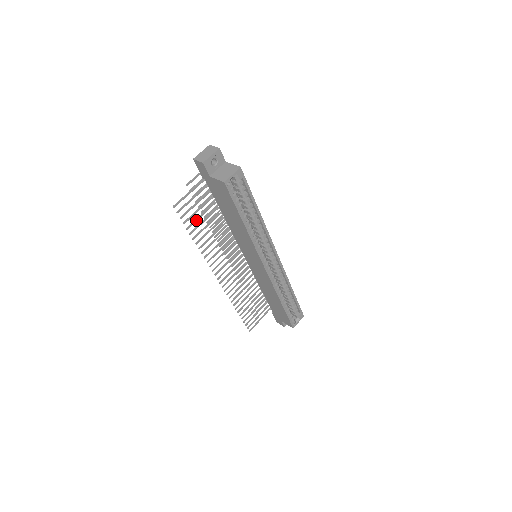
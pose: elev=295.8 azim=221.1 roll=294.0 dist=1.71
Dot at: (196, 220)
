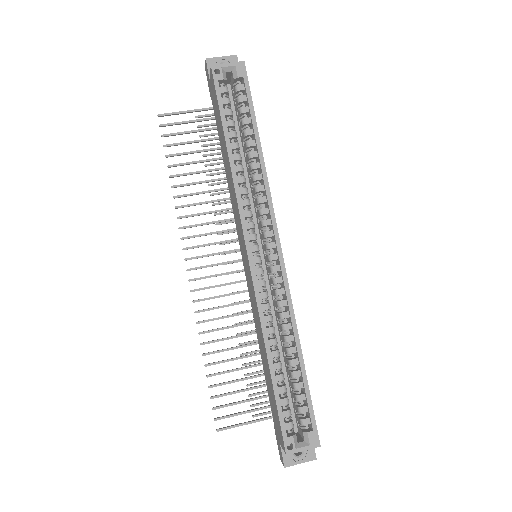
Dot at: (184, 153)
